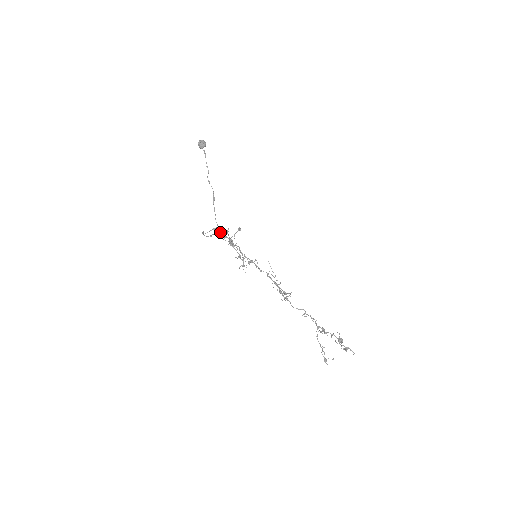
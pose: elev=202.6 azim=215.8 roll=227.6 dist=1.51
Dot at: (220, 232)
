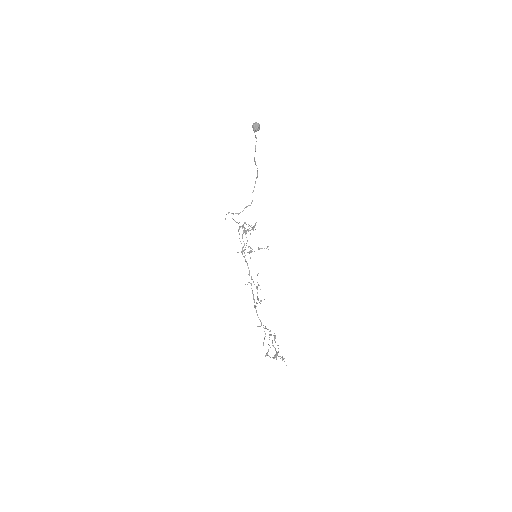
Dot at: occluded
